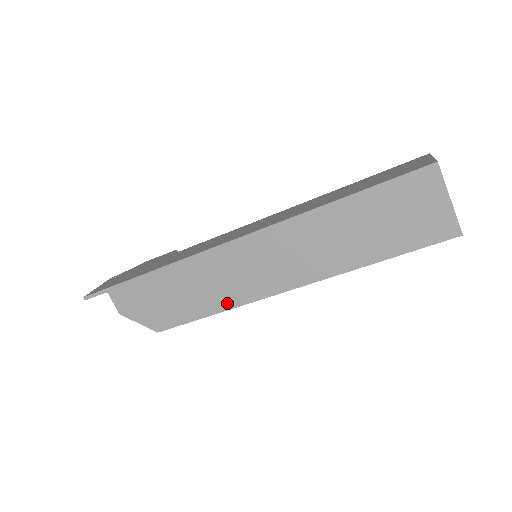
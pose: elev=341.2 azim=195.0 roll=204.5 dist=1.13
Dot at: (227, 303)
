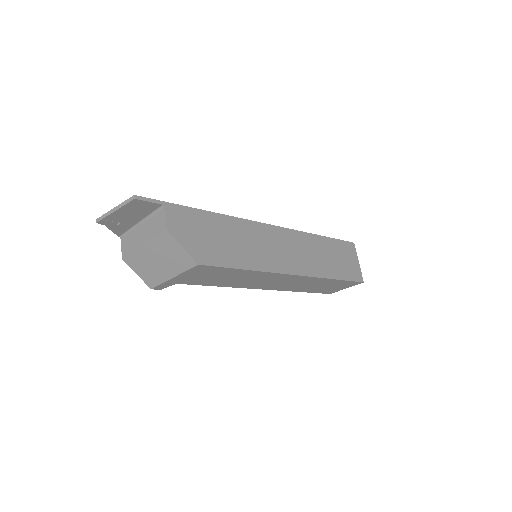
Dot at: (260, 265)
